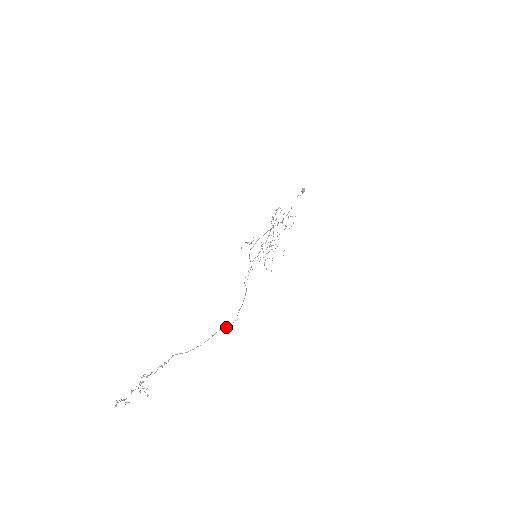
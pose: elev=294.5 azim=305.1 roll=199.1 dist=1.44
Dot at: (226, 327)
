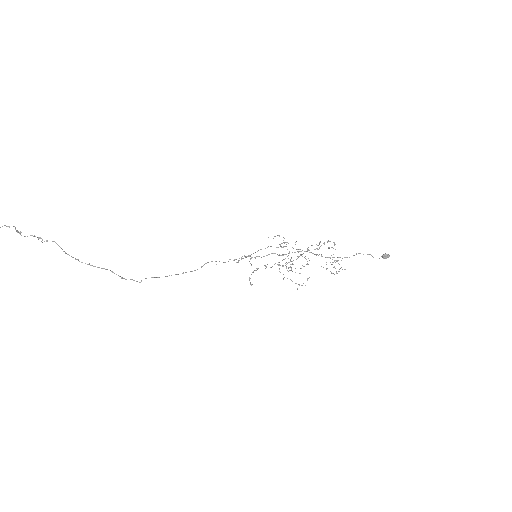
Dot at: occluded
